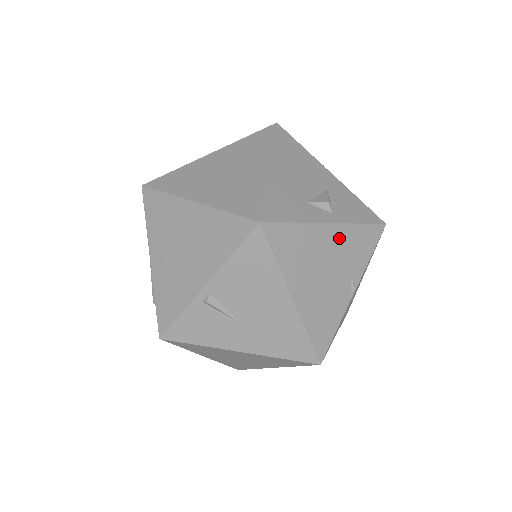
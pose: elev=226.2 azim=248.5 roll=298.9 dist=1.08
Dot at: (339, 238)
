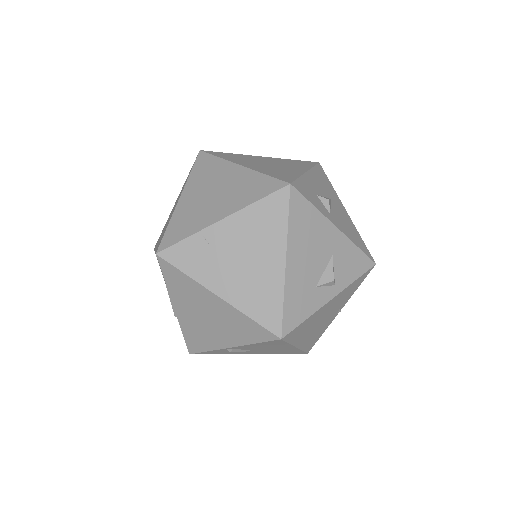
Dot at: (337, 299)
